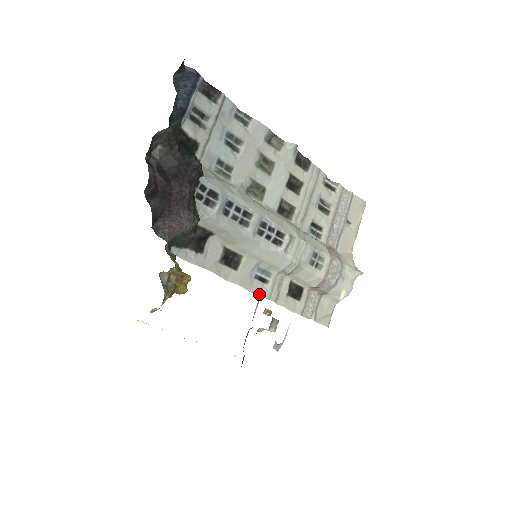
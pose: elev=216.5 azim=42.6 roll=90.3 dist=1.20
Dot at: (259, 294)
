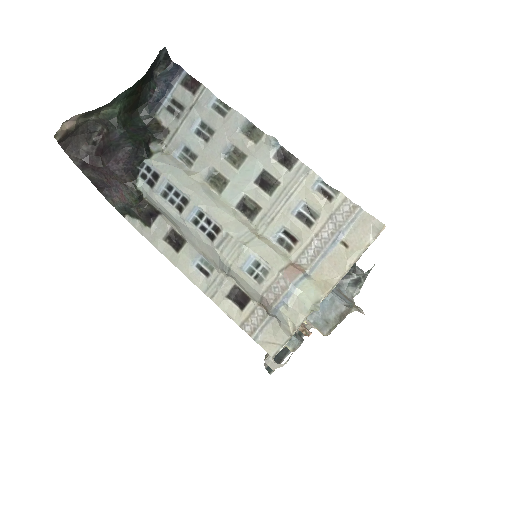
Dot at: (196, 284)
